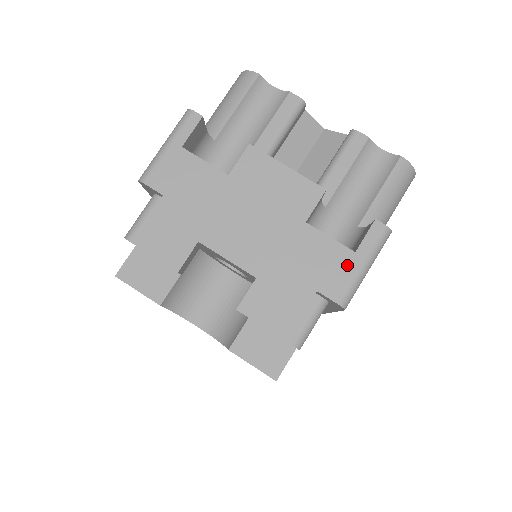
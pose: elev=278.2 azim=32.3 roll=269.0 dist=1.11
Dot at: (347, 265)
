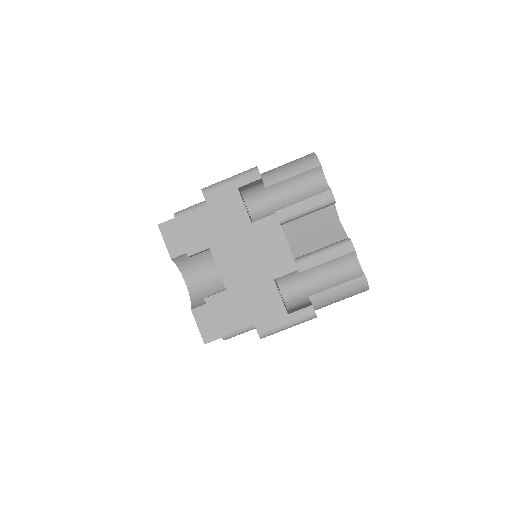
Dot at: (278, 318)
